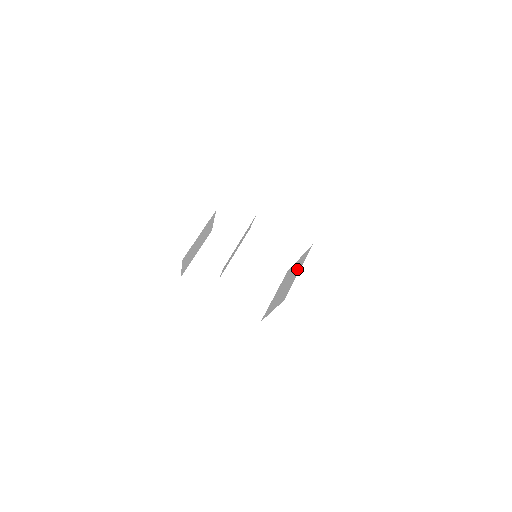
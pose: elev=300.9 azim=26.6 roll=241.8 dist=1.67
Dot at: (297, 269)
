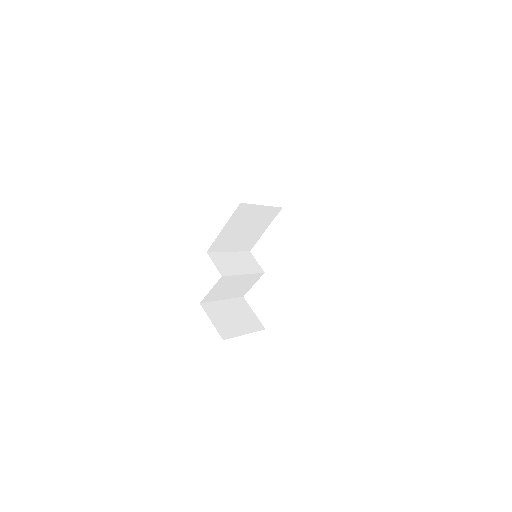
Dot at: occluded
